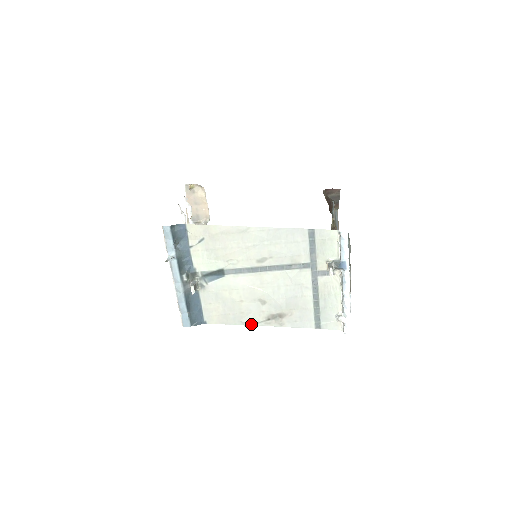
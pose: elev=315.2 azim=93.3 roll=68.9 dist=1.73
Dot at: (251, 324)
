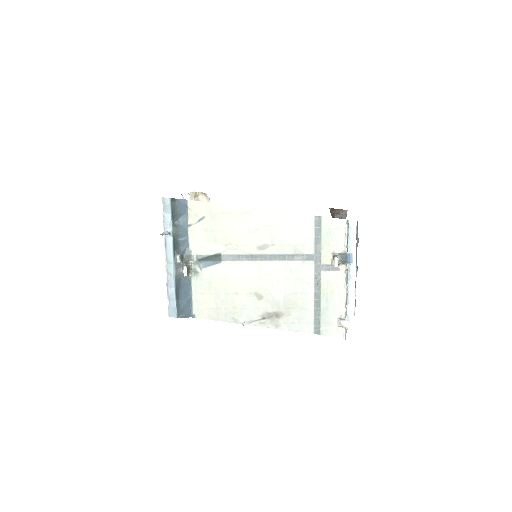
Dot at: (244, 322)
